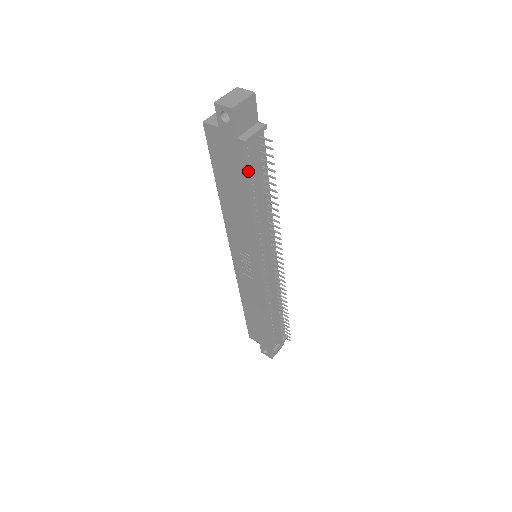
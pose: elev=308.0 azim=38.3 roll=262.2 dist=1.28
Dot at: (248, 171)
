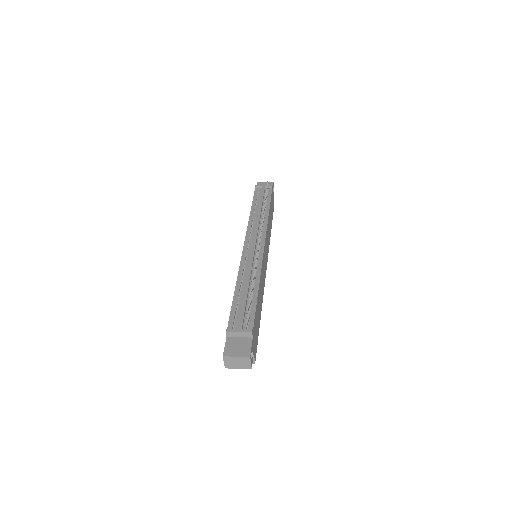
Dot at: (255, 197)
